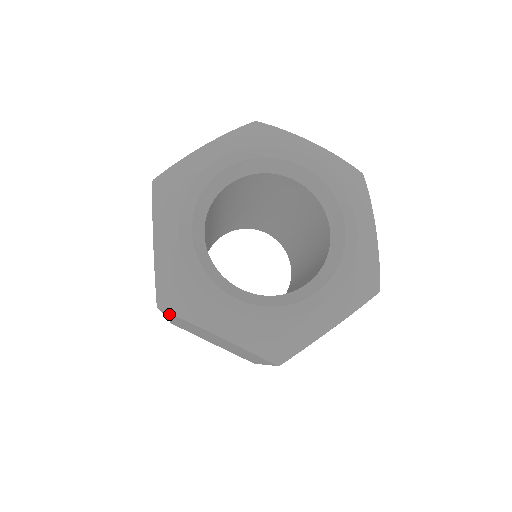
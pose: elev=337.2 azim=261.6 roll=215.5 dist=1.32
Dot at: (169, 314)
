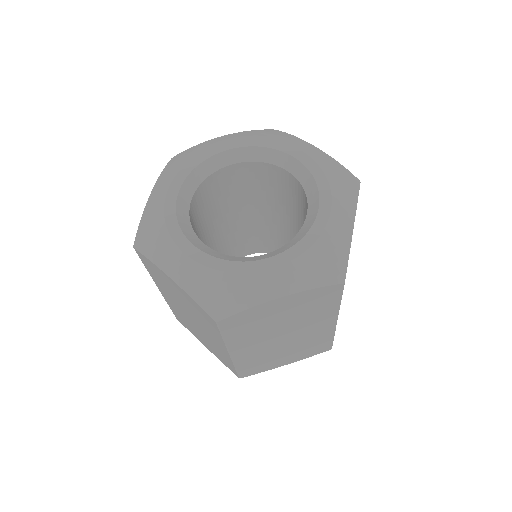
Dot at: (144, 259)
